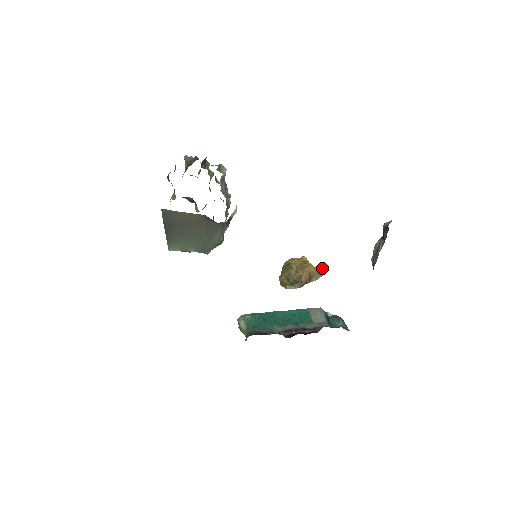
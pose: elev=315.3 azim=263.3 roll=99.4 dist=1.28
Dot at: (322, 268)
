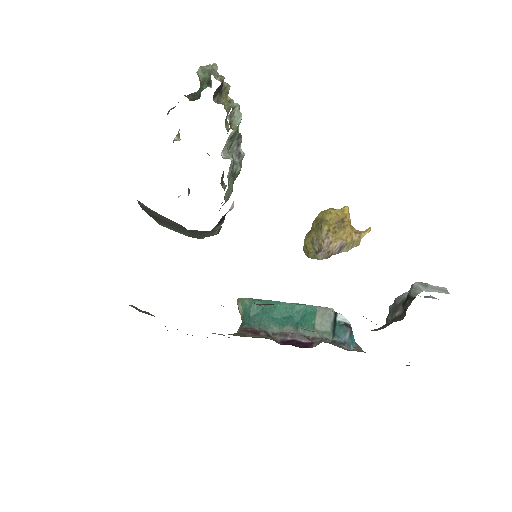
Dot at: (362, 233)
